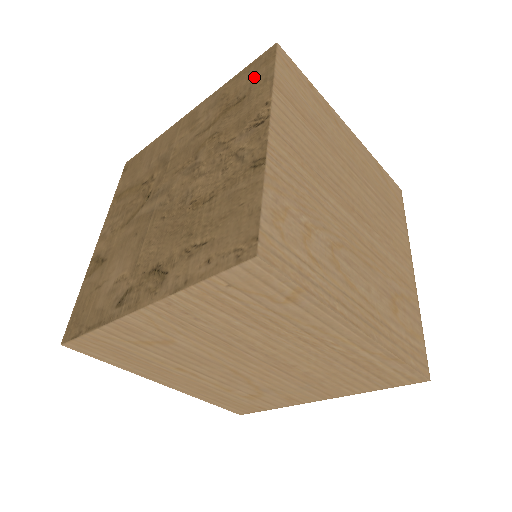
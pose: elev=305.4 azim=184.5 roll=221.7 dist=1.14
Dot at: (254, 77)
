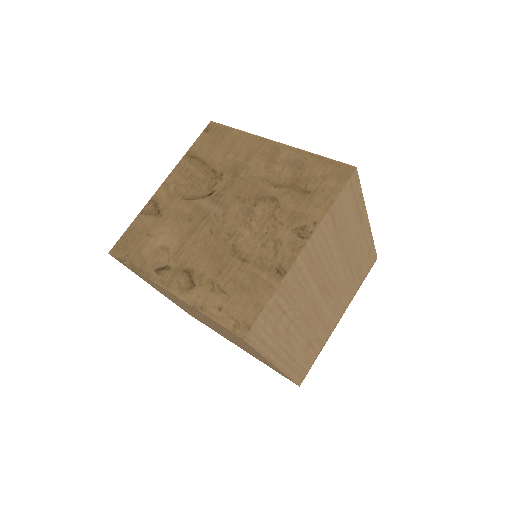
Dot at: (325, 181)
